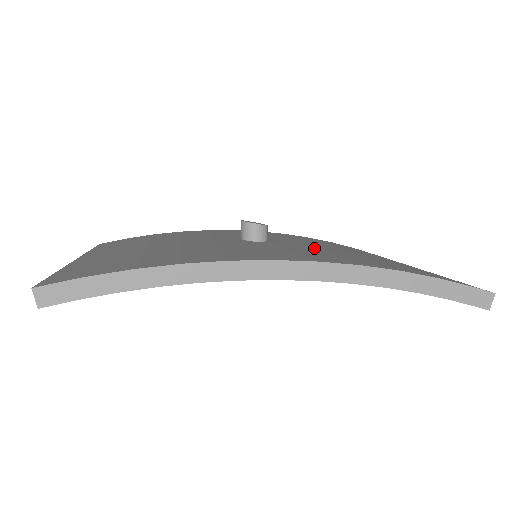
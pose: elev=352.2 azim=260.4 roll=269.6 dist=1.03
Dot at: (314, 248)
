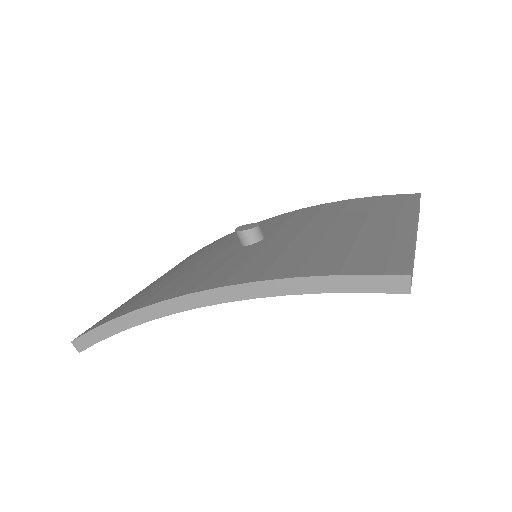
Dot at: (284, 244)
